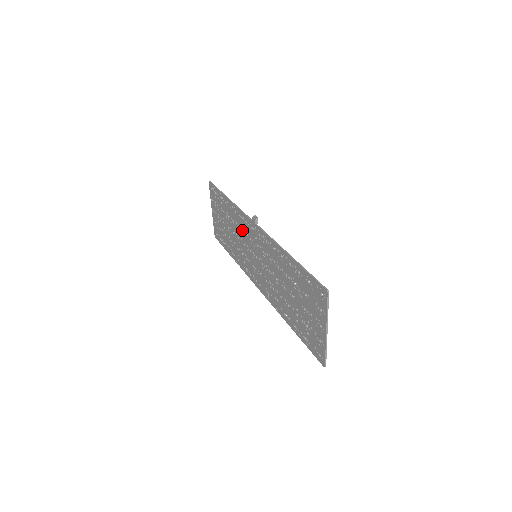
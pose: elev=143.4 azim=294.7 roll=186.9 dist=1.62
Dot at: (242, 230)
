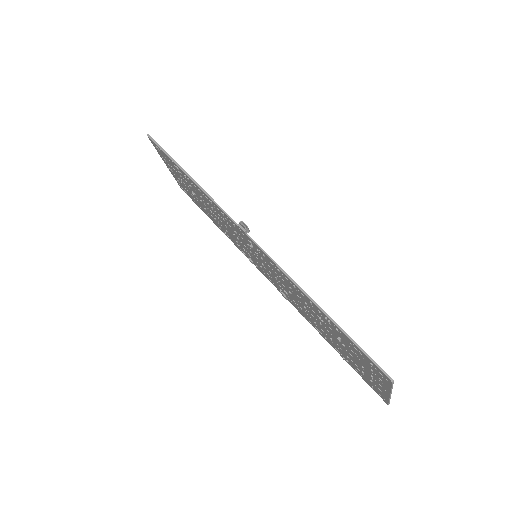
Dot at: (225, 221)
